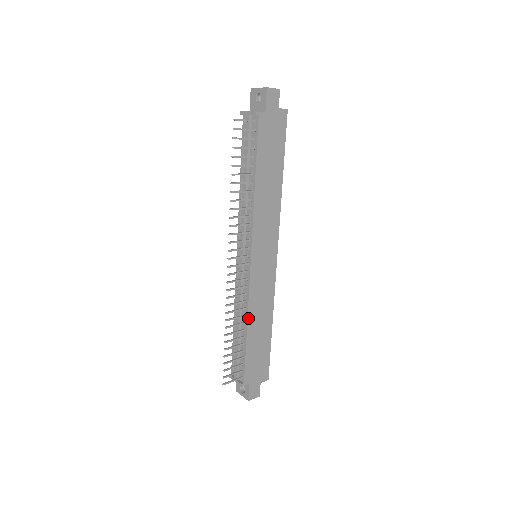
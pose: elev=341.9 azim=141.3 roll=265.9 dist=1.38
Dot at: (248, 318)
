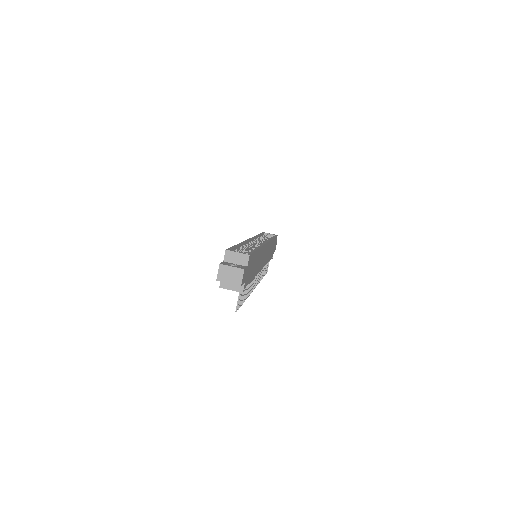
Dot at: occluded
